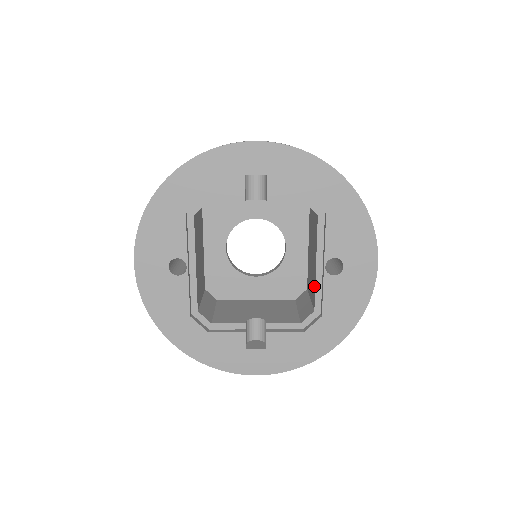
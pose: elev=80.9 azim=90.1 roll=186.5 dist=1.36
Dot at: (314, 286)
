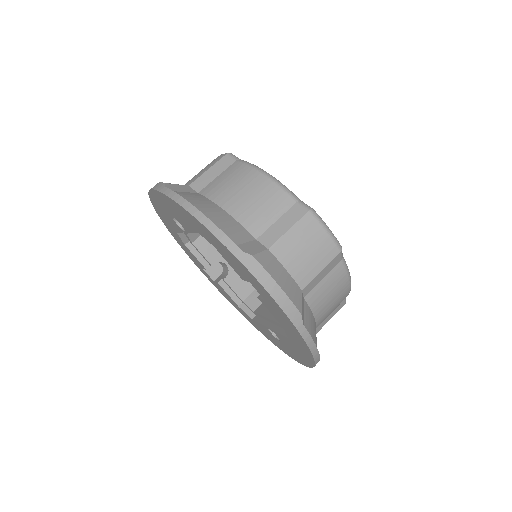
Dot at: (264, 311)
